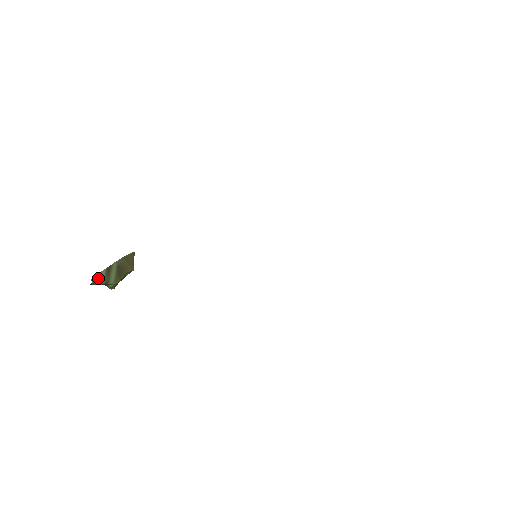
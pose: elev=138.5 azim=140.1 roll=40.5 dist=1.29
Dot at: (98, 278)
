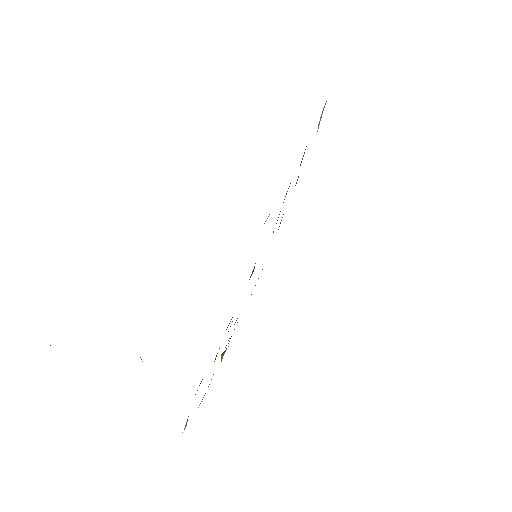
Dot at: occluded
